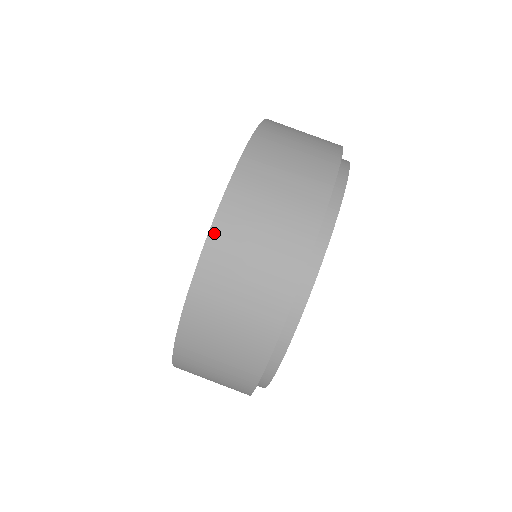
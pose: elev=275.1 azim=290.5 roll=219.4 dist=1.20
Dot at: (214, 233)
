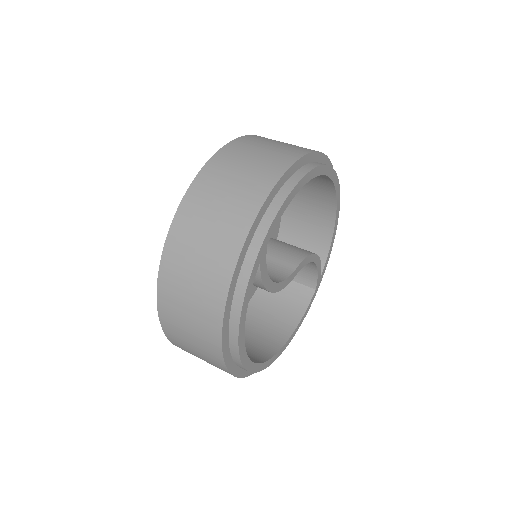
Dot at: (175, 224)
